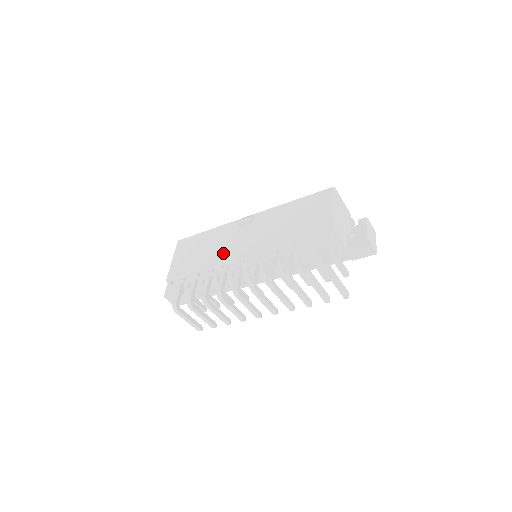
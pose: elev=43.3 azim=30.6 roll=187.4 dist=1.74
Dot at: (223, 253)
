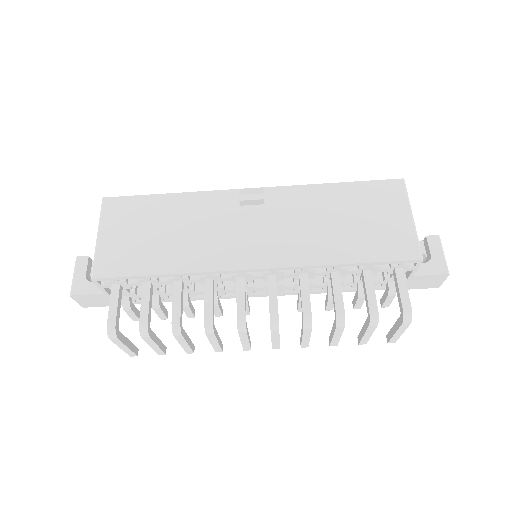
Dot at: (214, 250)
